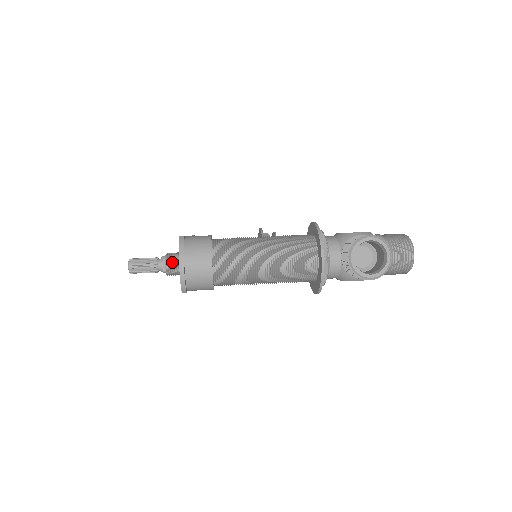
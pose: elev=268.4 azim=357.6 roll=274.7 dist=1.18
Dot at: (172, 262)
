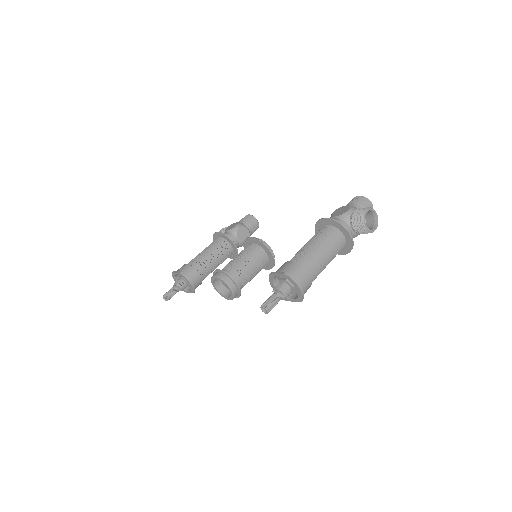
Dot at: (285, 290)
